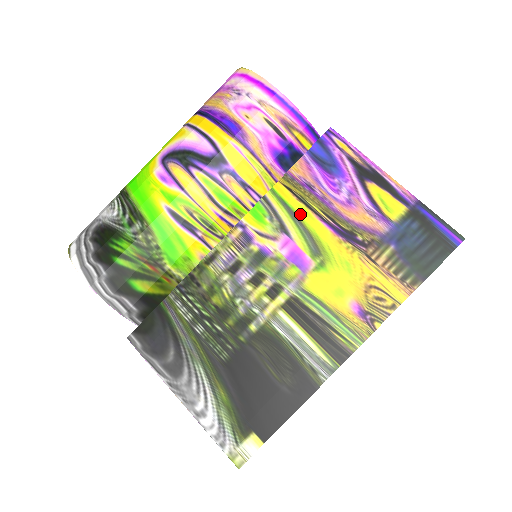
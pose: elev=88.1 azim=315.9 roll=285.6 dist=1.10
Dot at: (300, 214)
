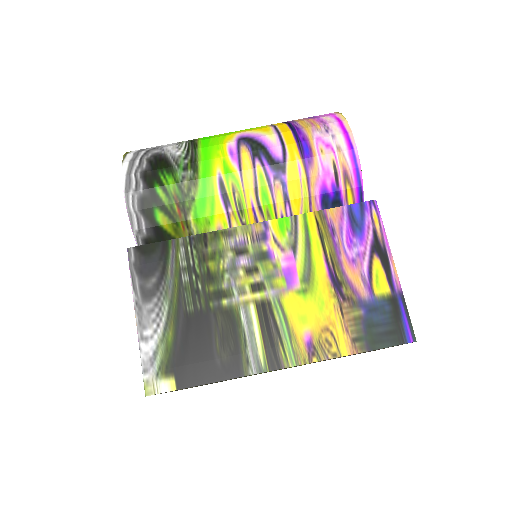
Dot at: (313, 245)
